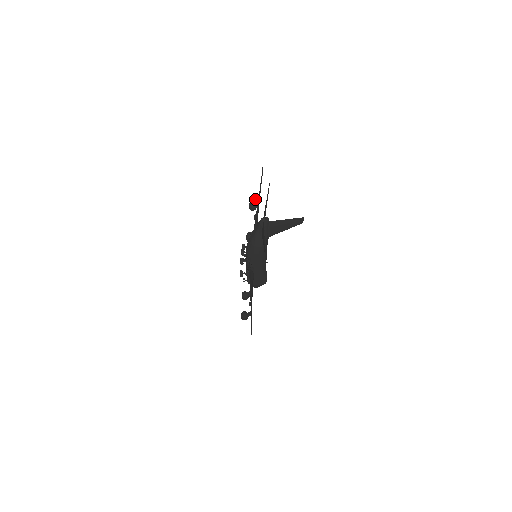
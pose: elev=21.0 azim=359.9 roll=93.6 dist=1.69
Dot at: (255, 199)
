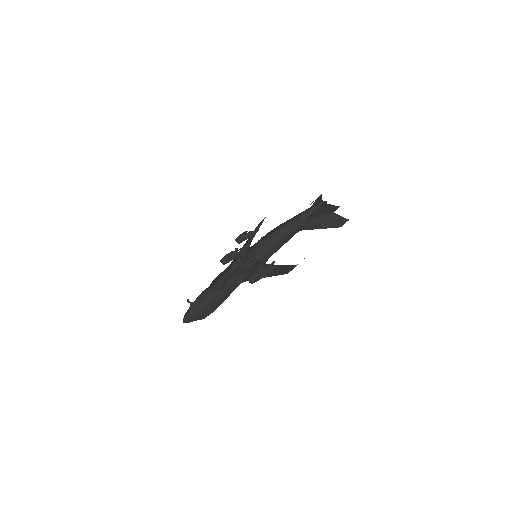
Dot at: (250, 232)
